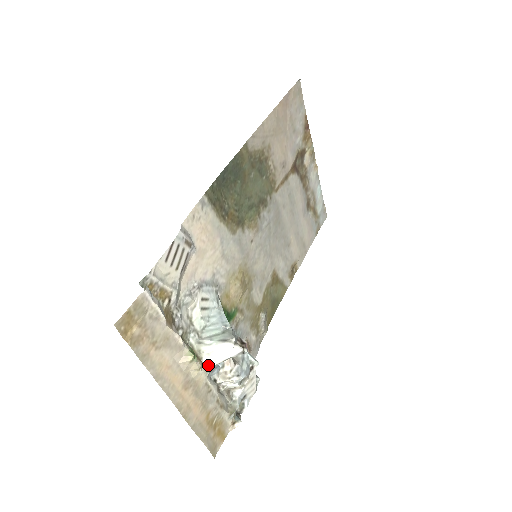
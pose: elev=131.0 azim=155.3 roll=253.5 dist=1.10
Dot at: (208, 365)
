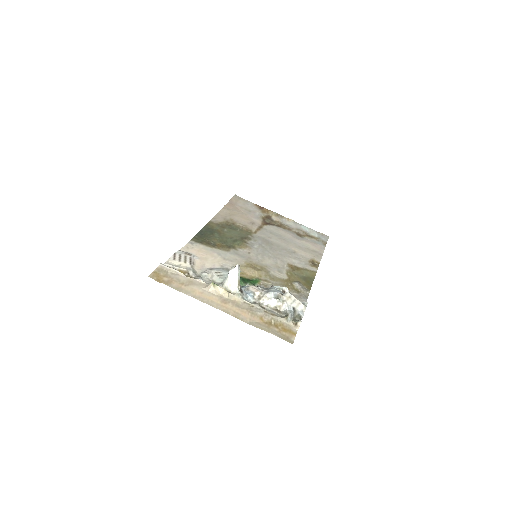
Dot at: (235, 291)
